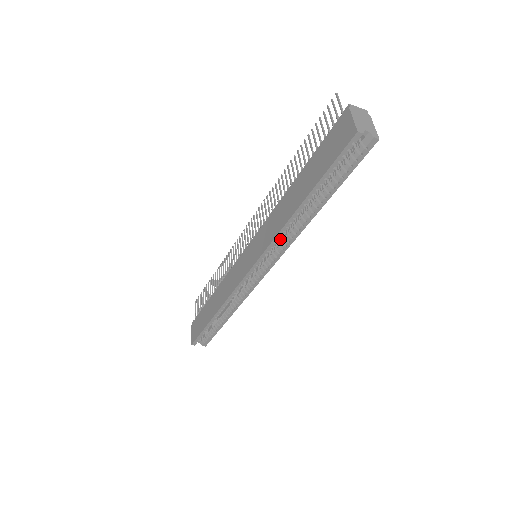
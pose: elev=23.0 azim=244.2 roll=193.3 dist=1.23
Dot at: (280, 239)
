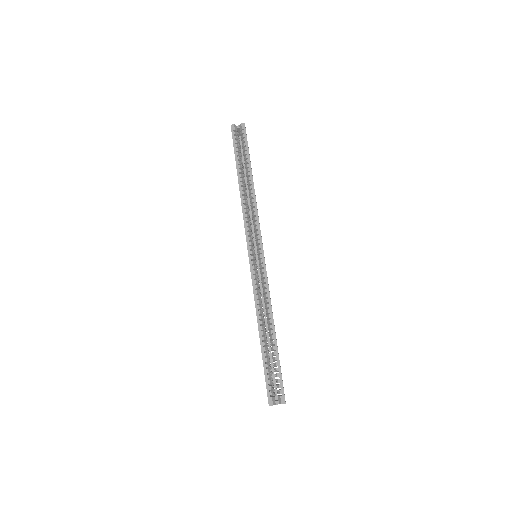
Dot at: occluded
